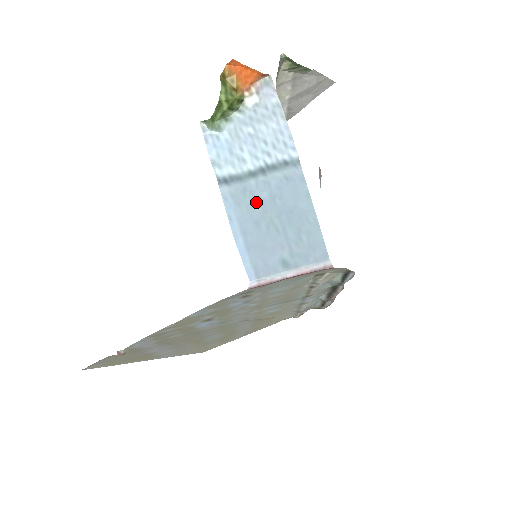
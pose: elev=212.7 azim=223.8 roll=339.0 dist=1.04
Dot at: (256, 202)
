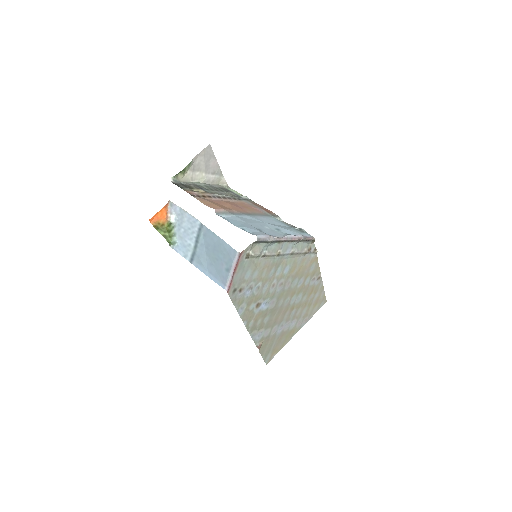
Dot at: (205, 256)
